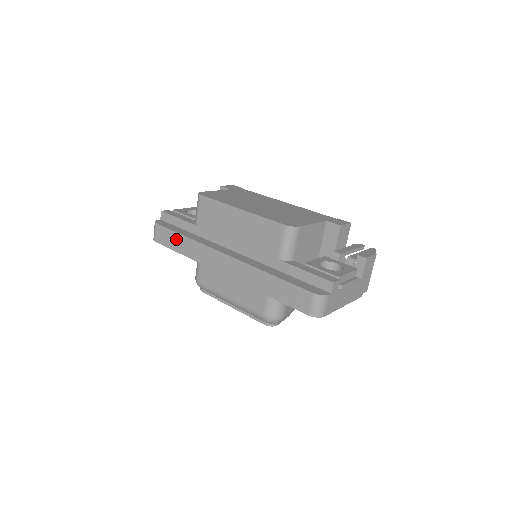
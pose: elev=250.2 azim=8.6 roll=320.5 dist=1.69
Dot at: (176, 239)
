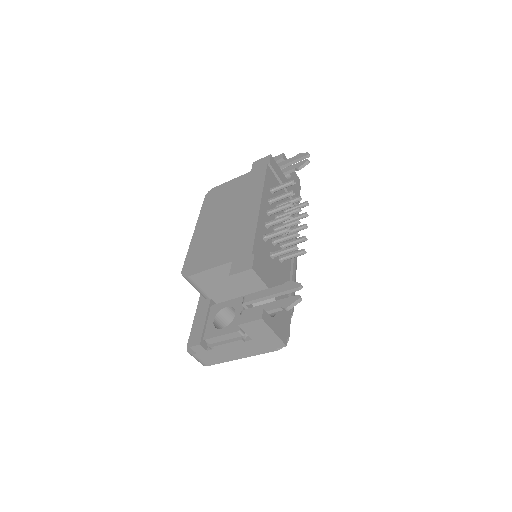
Dot at: occluded
